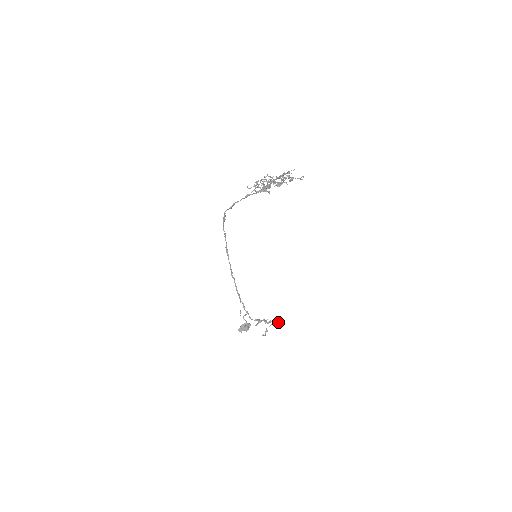
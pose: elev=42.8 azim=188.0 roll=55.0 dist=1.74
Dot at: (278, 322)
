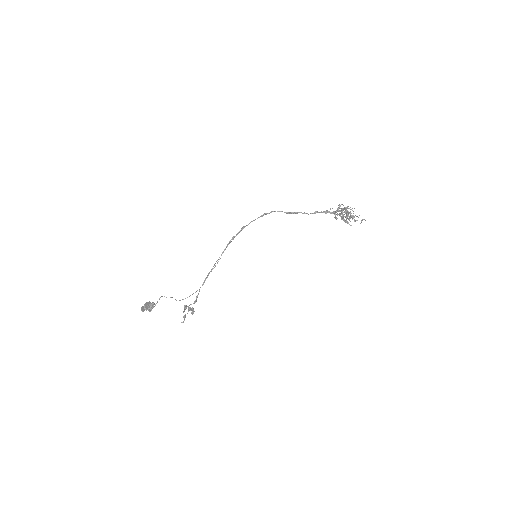
Dot at: occluded
